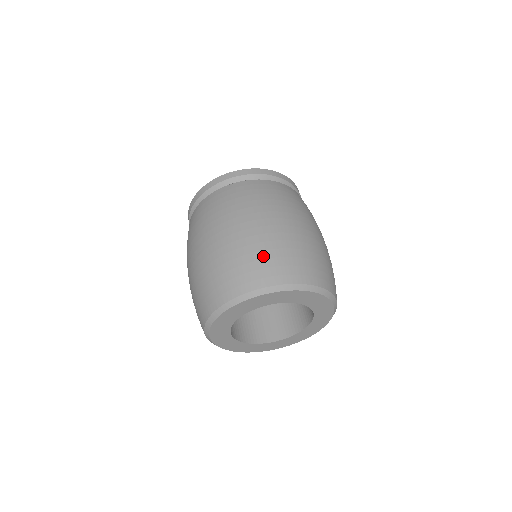
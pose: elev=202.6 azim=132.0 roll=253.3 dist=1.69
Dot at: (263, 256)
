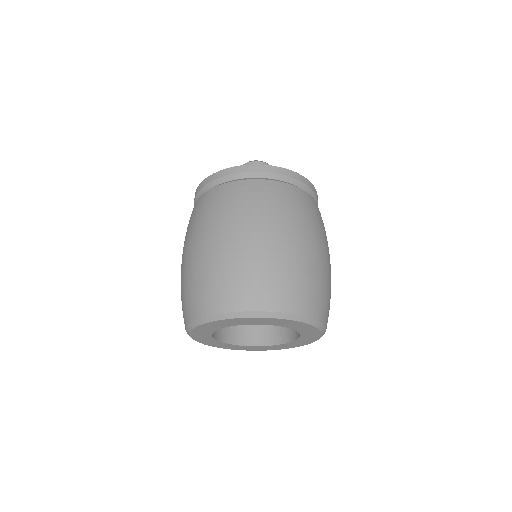
Dot at: (186, 291)
